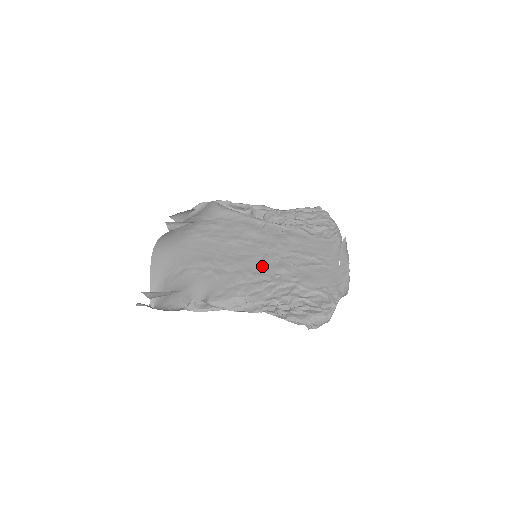
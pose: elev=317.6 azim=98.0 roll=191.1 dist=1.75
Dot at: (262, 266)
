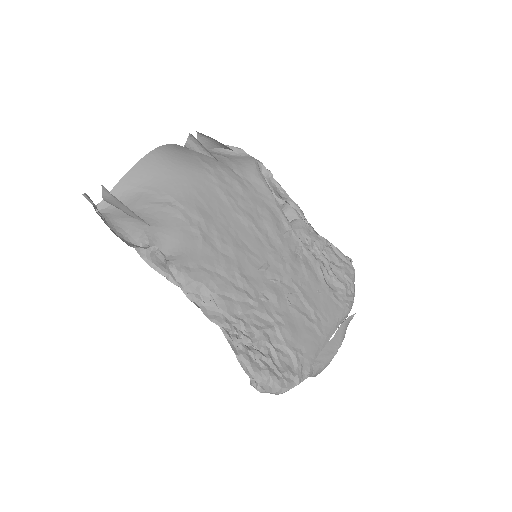
Dot at: (256, 273)
